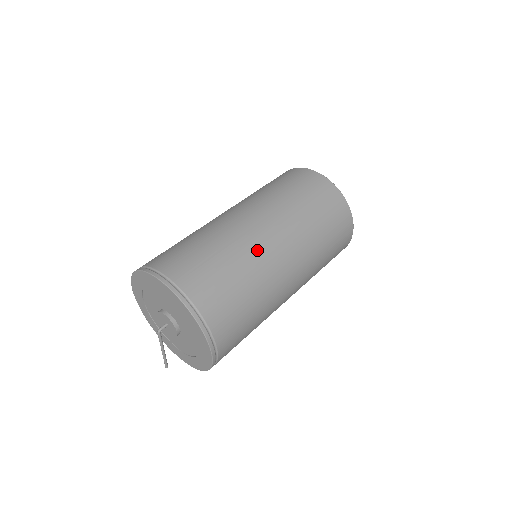
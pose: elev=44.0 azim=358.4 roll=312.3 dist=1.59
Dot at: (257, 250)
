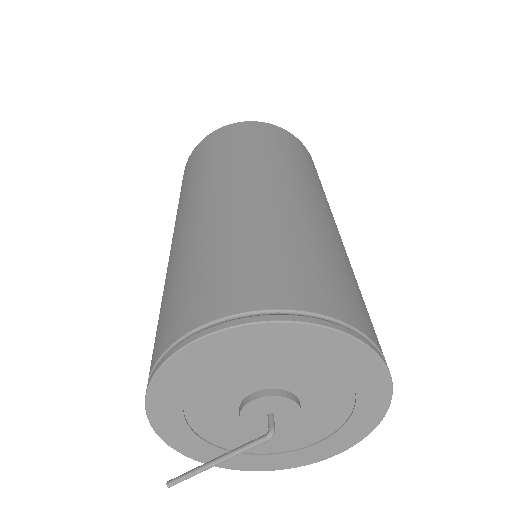
Dot at: occluded
